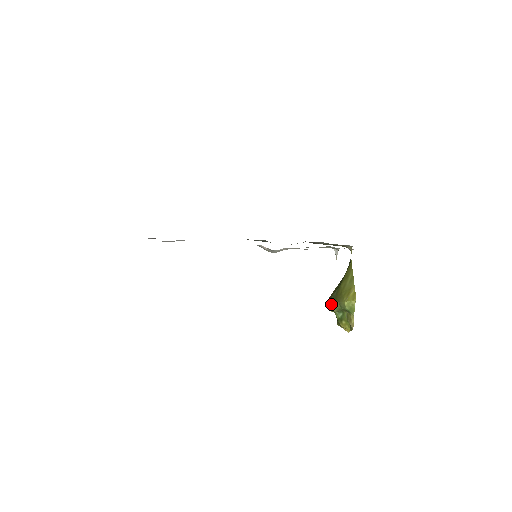
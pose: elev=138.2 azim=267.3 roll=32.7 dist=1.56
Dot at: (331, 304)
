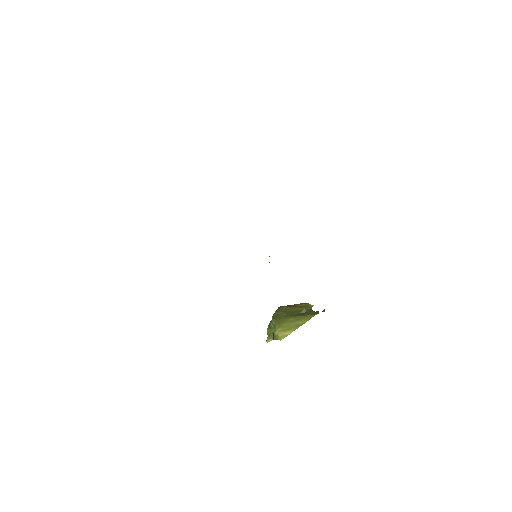
Dot at: (275, 316)
